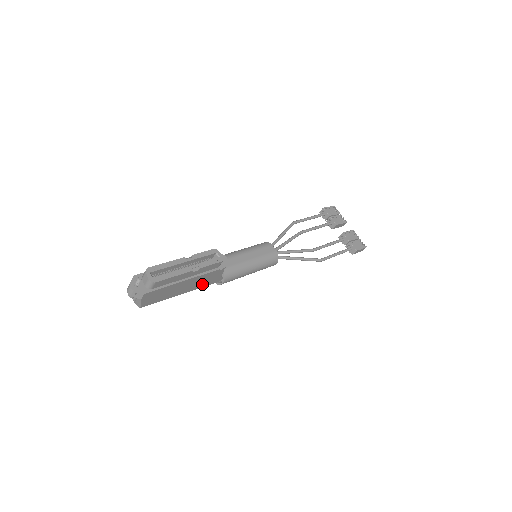
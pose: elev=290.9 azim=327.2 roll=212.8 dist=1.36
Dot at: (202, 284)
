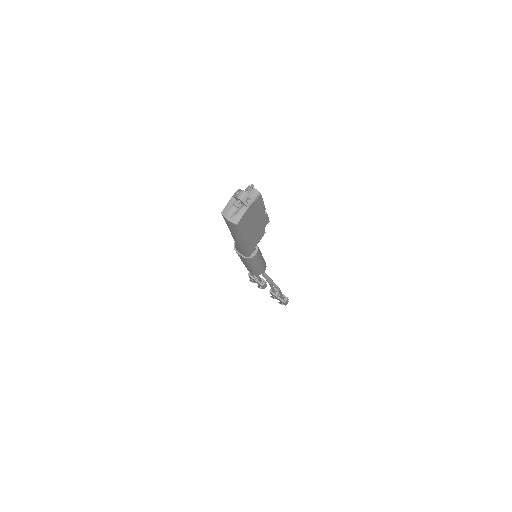
Dot at: (250, 243)
